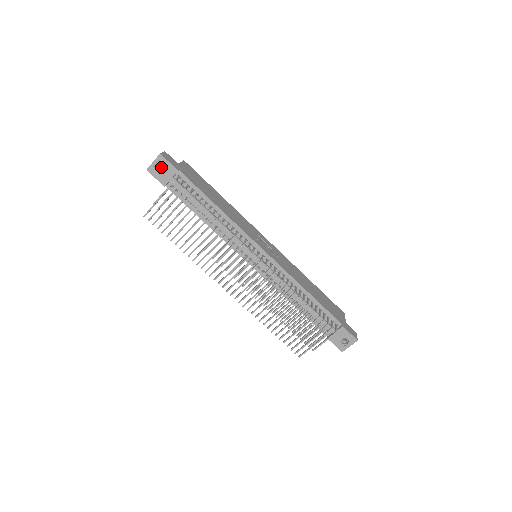
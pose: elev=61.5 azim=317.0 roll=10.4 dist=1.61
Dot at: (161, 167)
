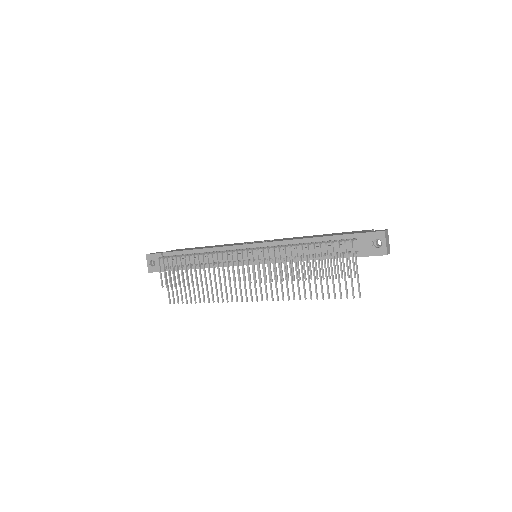
Dot at: occluded
